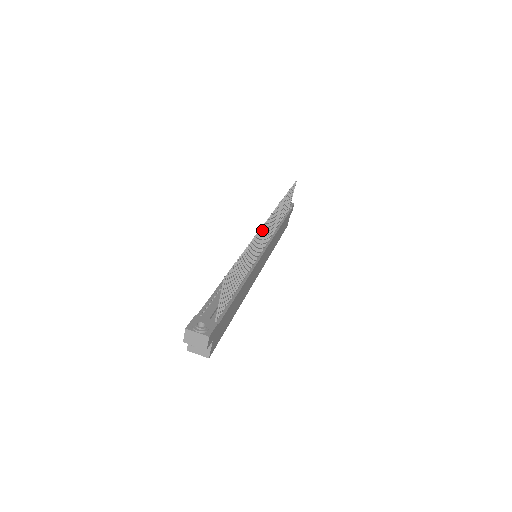
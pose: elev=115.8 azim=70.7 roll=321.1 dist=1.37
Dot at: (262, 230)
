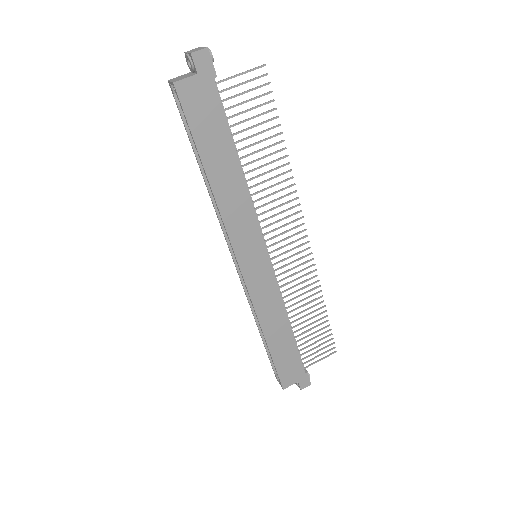
Dot at: (295, 206)
